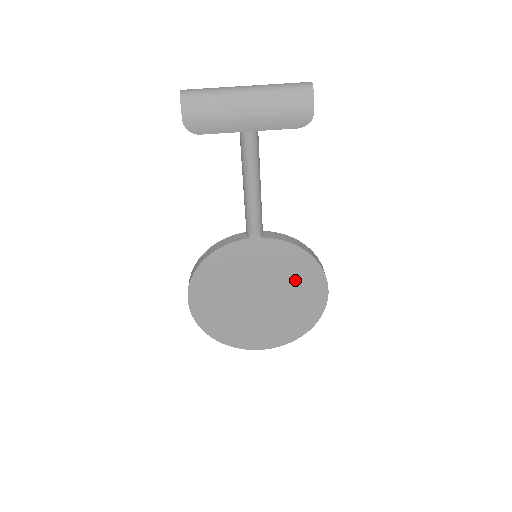
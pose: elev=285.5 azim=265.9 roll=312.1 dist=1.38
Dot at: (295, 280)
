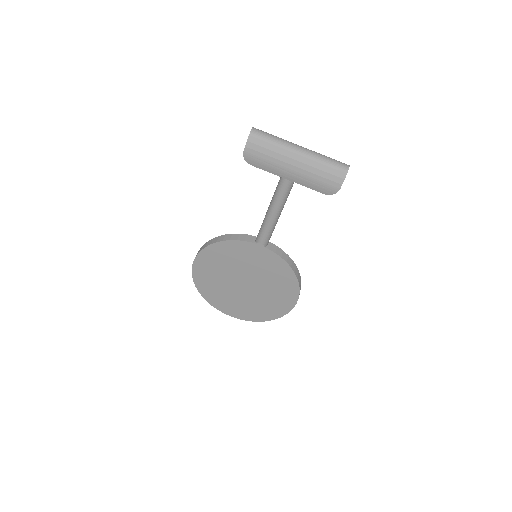
Dot at: (276, 285)
